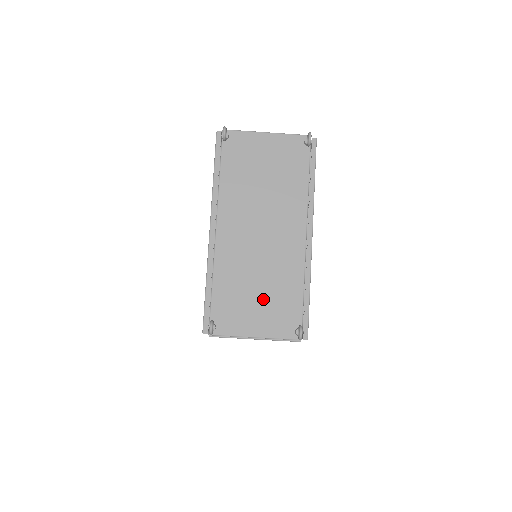
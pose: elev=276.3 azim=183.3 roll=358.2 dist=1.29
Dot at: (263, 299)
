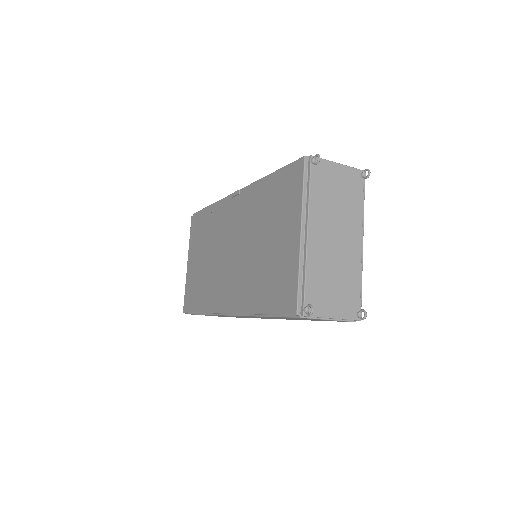
Dot at: (337, 289)
